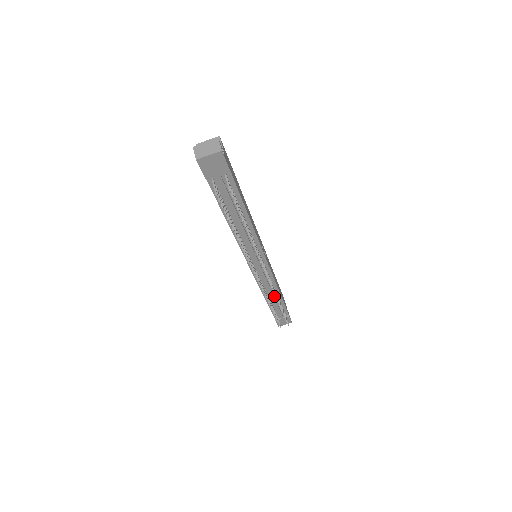
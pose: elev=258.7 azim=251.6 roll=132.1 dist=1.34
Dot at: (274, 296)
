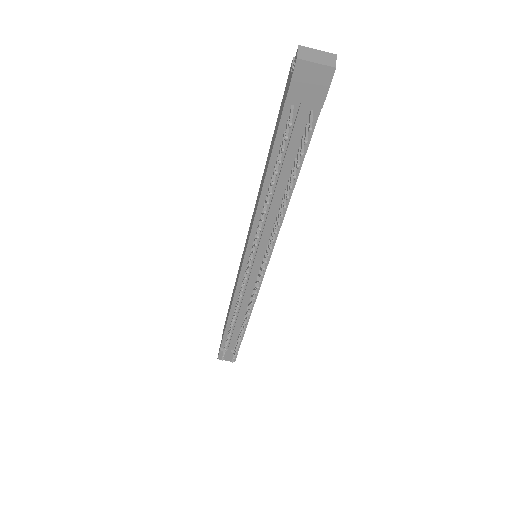
Dot at: (240, 318)
